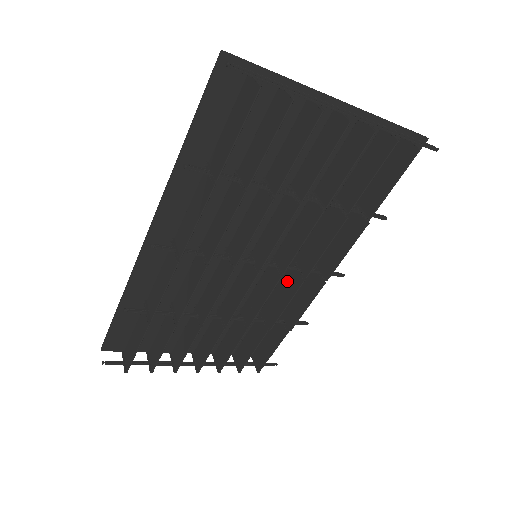
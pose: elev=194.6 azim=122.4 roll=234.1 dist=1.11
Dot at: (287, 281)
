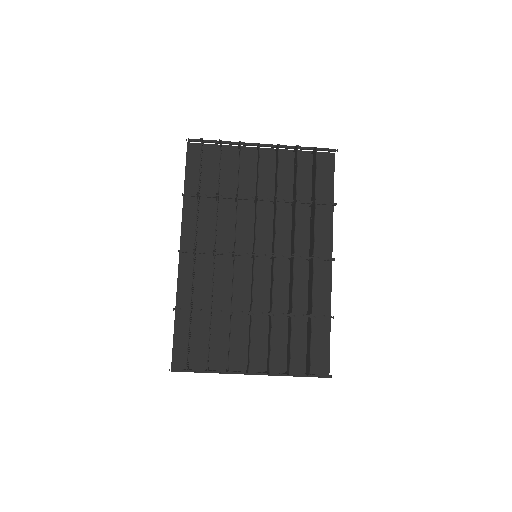
Dot at: (290, 274)
